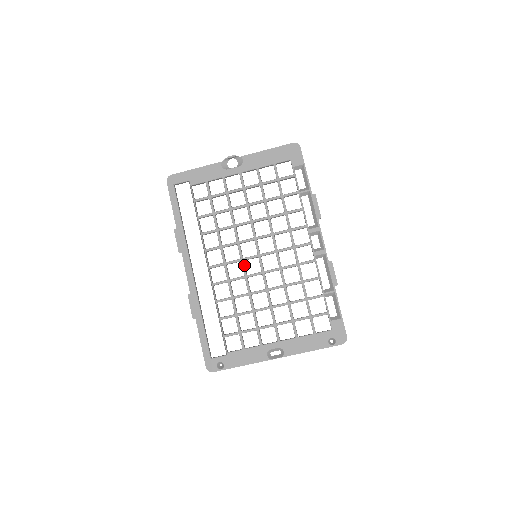
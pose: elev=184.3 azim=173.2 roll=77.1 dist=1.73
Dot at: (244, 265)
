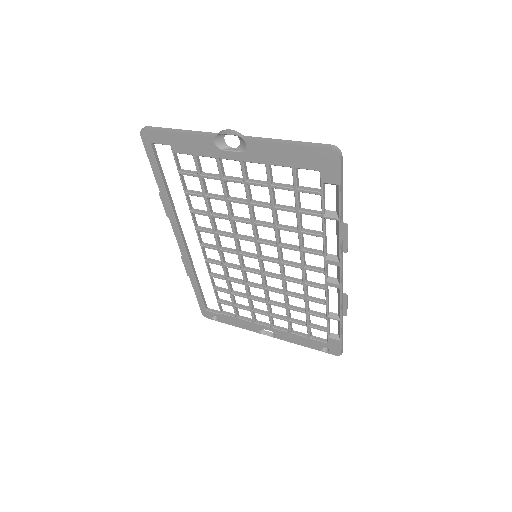
Dot at: (241, 260)
